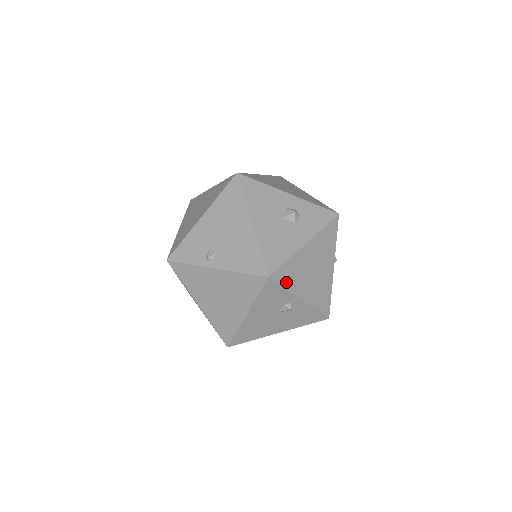
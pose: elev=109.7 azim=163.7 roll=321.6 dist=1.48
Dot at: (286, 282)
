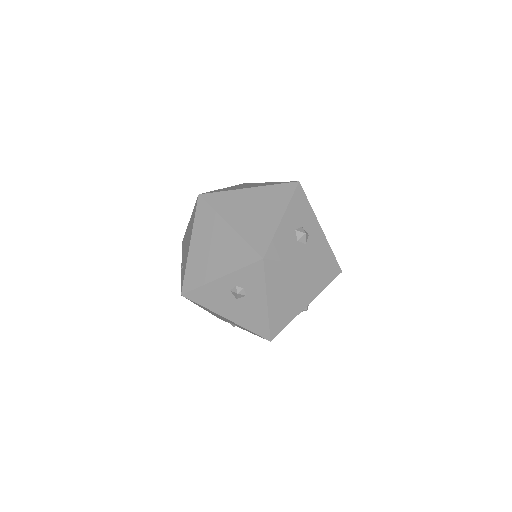
Dot at: (284, 324)
